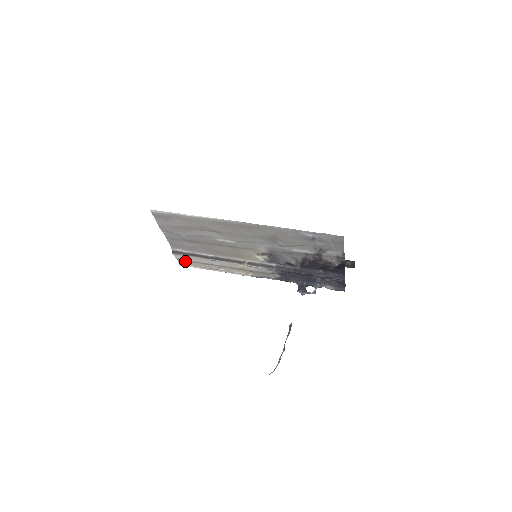
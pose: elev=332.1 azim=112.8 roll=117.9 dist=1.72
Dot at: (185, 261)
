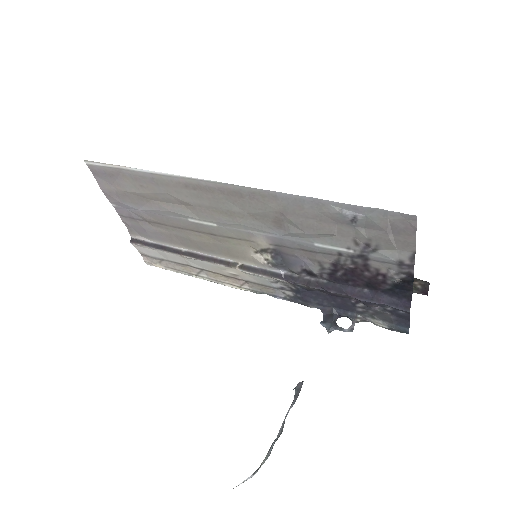
Dot at: (151, 257)
